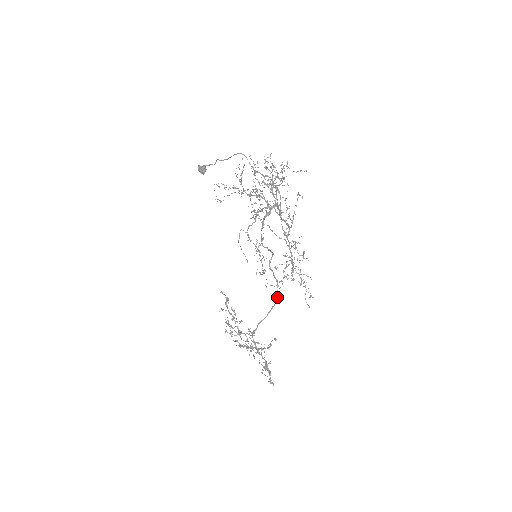
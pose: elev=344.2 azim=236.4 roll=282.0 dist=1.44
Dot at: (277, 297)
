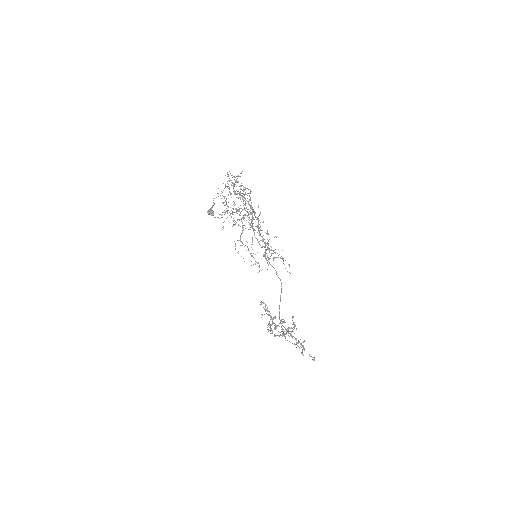
Dot at: occluded
